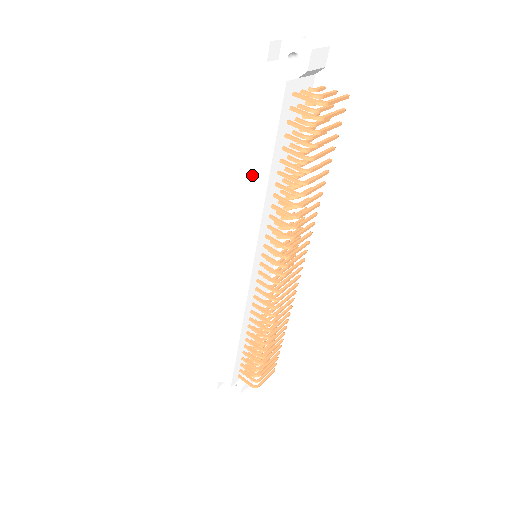
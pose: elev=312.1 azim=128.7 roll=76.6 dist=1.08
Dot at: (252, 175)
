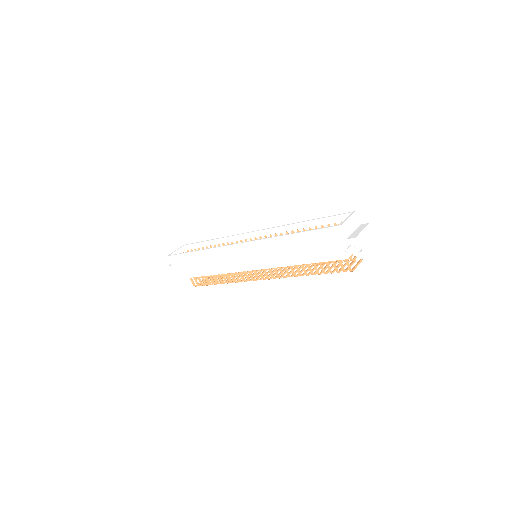
Dot at: (295, 255)
